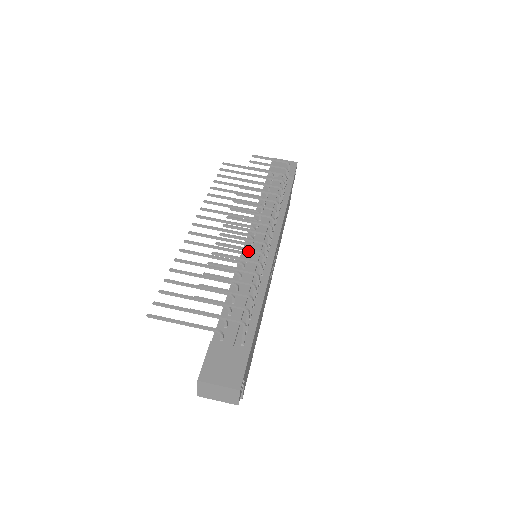
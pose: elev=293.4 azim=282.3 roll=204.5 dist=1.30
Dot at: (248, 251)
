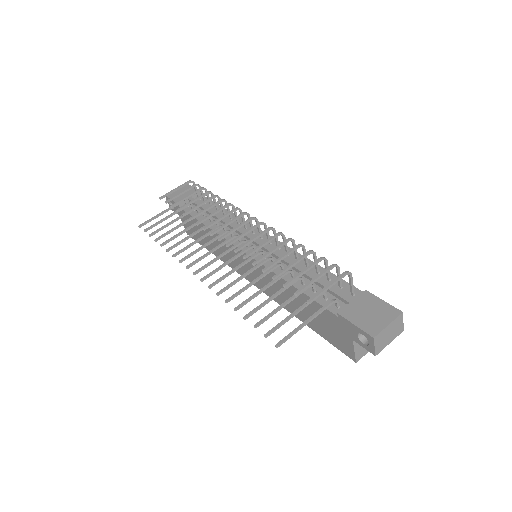
Dot at: (270, 241)
